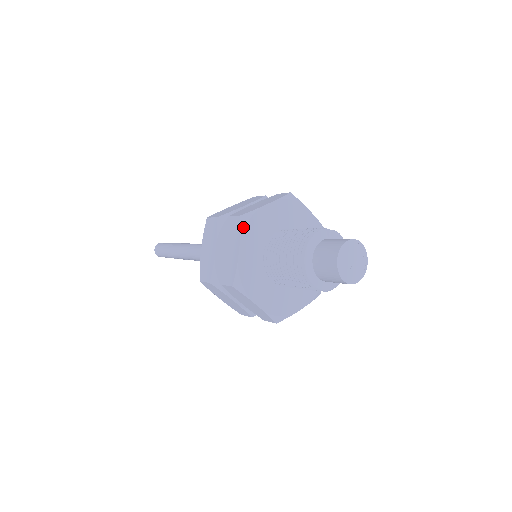
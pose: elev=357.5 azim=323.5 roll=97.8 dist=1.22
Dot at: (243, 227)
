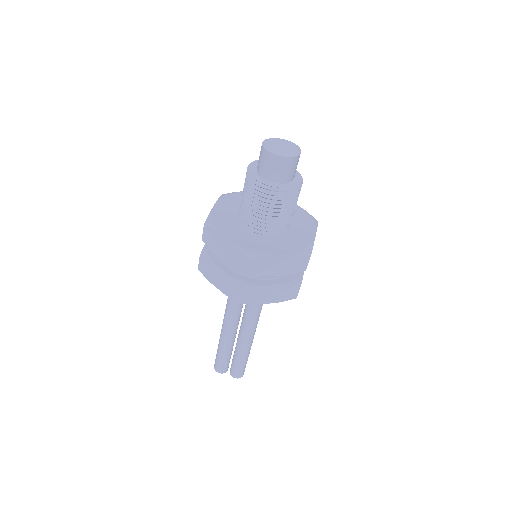
Dot at: (221, 197)
